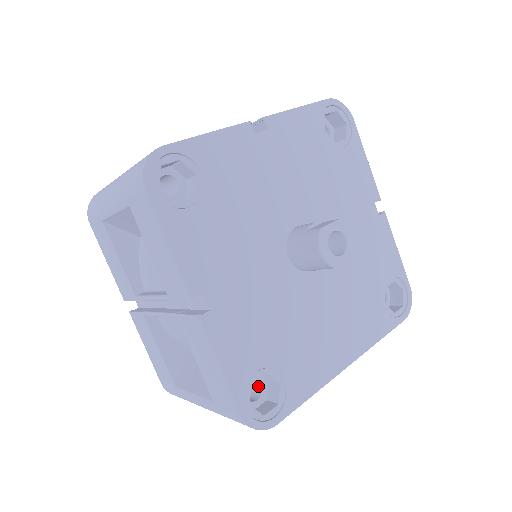
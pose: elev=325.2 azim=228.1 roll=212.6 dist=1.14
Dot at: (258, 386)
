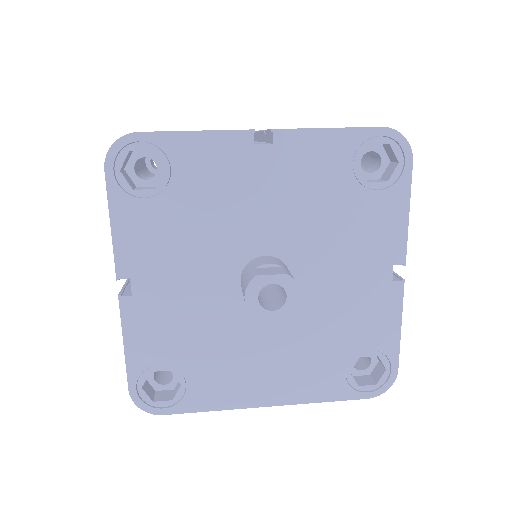
Dot at: occluded
